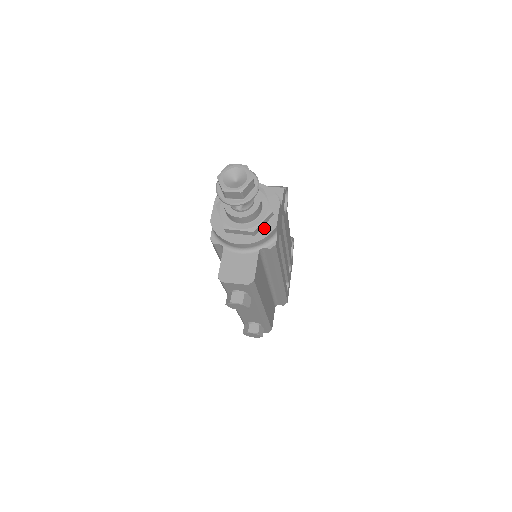
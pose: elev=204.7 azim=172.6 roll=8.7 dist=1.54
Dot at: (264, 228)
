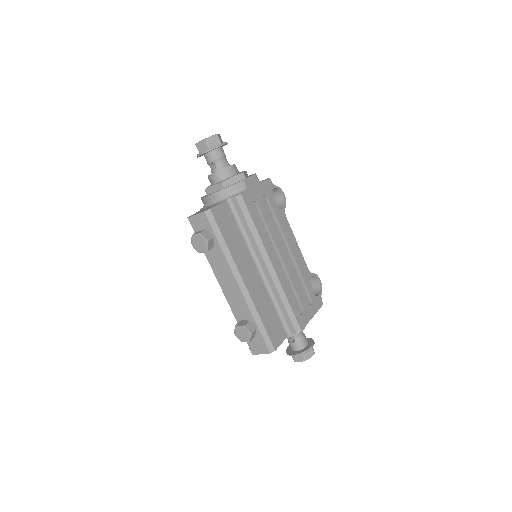
Dot at: occluded
